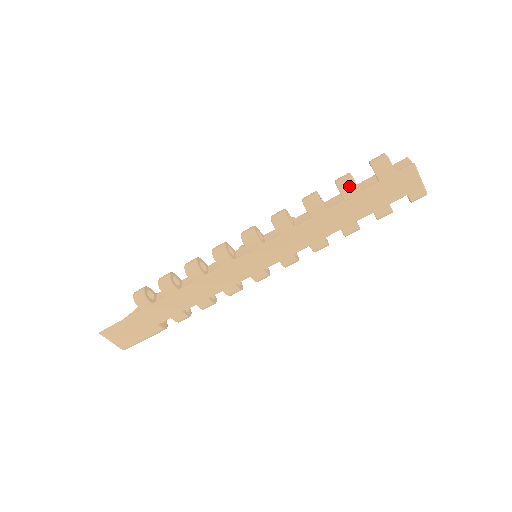
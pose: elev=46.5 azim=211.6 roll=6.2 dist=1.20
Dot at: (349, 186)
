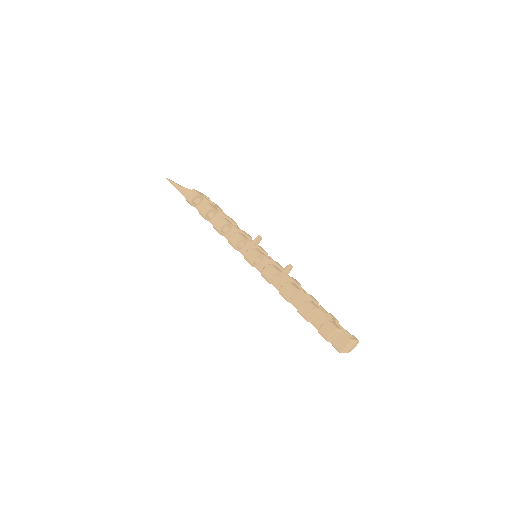
Dot at: (303, 317)
